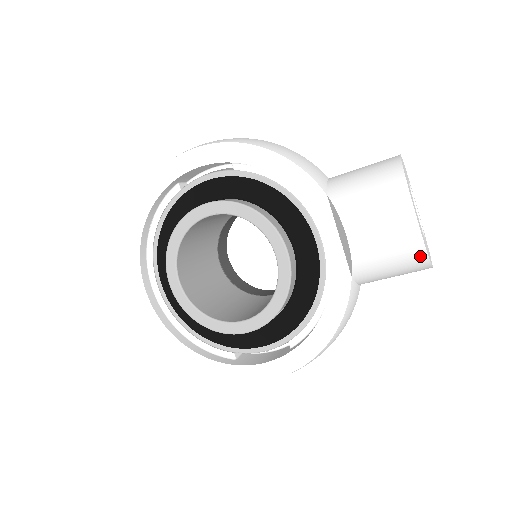
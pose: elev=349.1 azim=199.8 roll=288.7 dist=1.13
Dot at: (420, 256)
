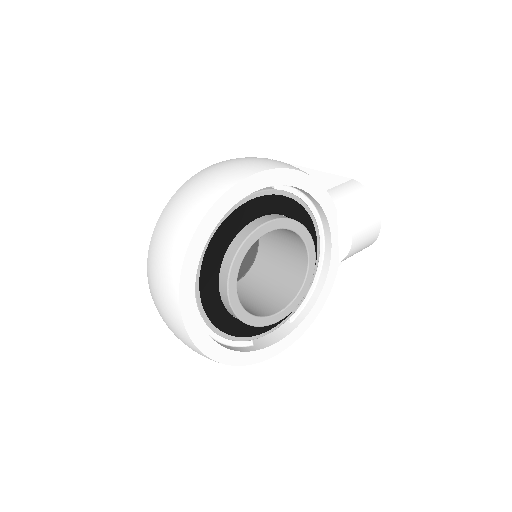
Dot at: (371, 244)
